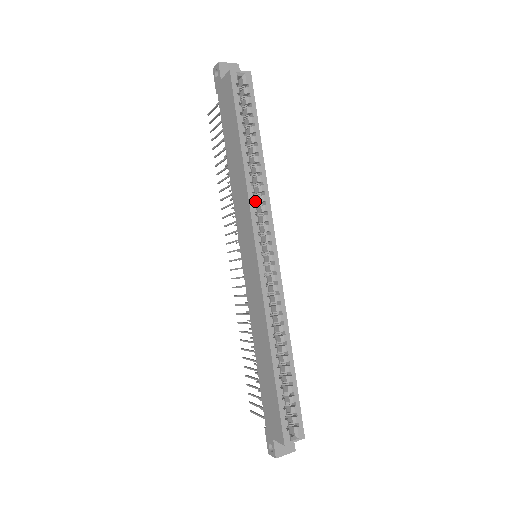
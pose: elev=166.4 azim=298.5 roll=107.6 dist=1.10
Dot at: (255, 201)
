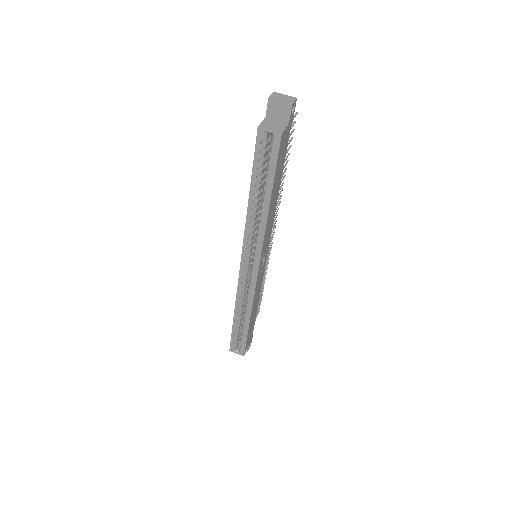
Dot at: (250, 235)
